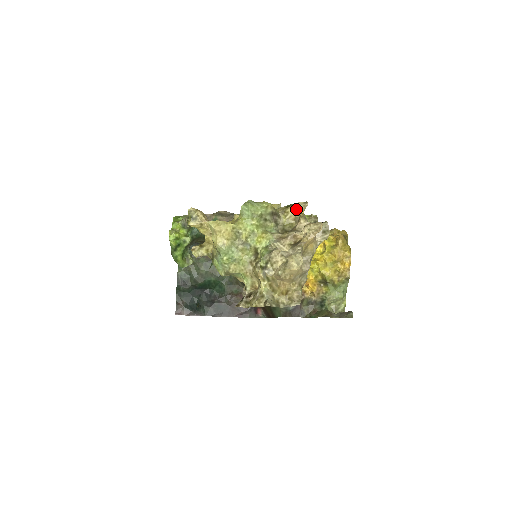
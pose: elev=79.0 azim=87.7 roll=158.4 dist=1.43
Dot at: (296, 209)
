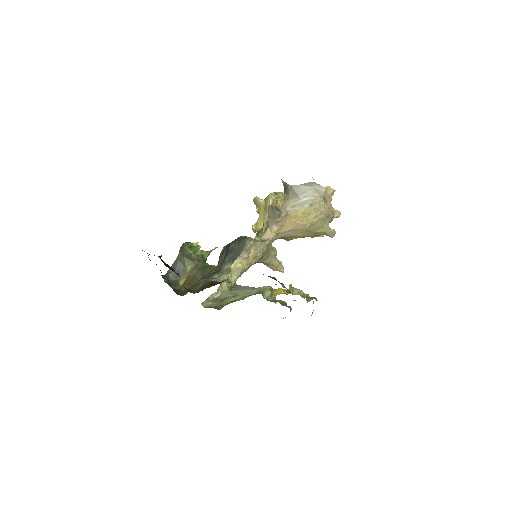
Dot at: occluded
